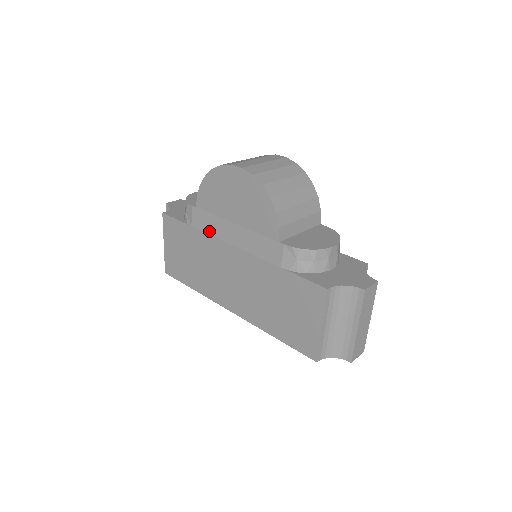
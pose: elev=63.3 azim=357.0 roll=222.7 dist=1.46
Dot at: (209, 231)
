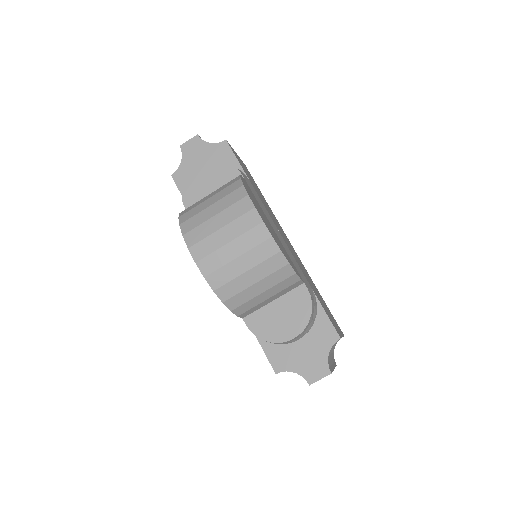
Dot at: occluded
